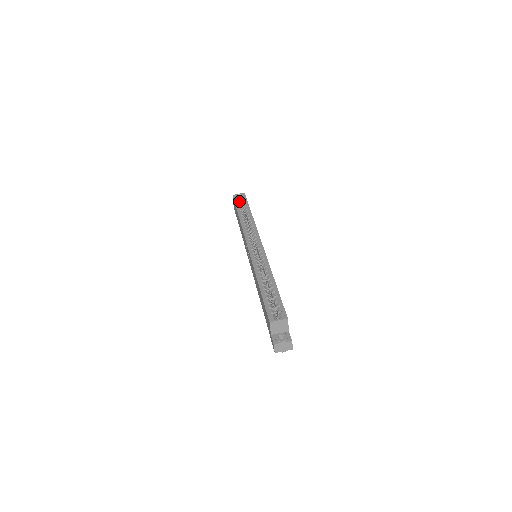
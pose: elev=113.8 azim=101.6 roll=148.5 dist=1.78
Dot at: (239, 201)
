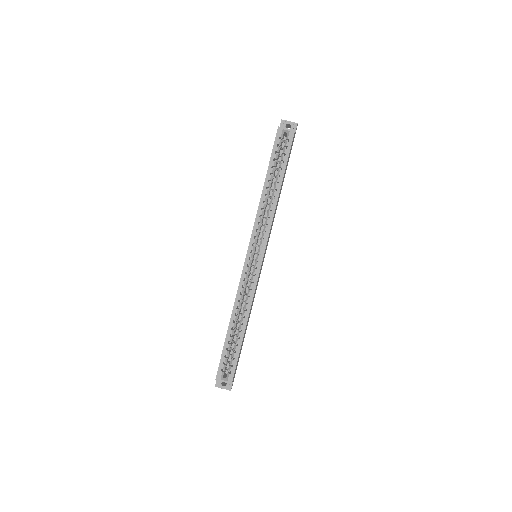
Dot at: (282, 141)
